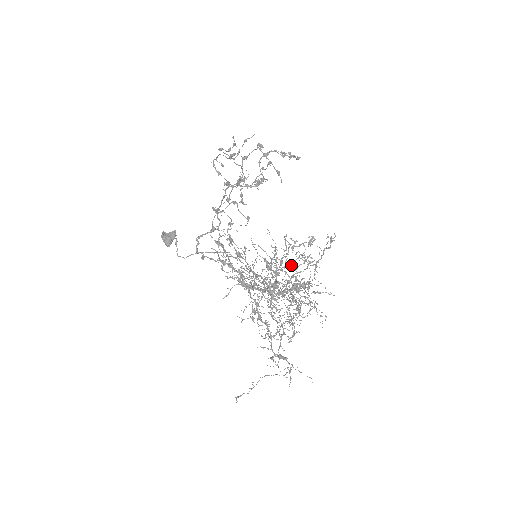
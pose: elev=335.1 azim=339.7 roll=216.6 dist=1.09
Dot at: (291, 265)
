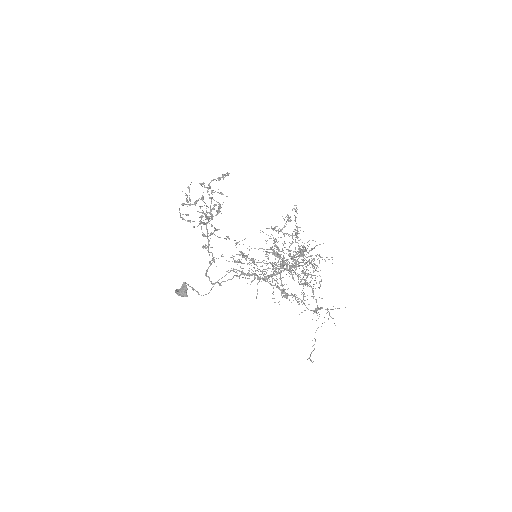
Dot at: occluded
